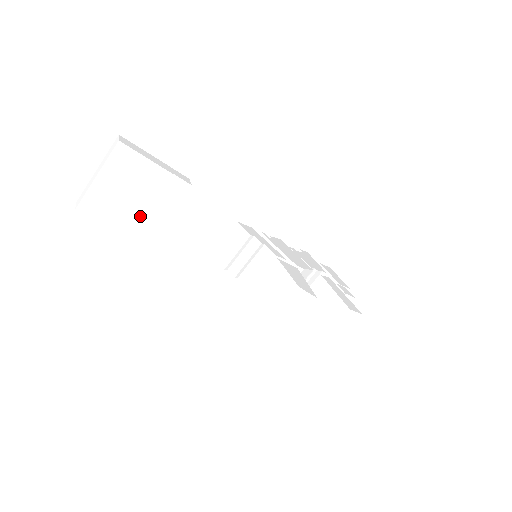
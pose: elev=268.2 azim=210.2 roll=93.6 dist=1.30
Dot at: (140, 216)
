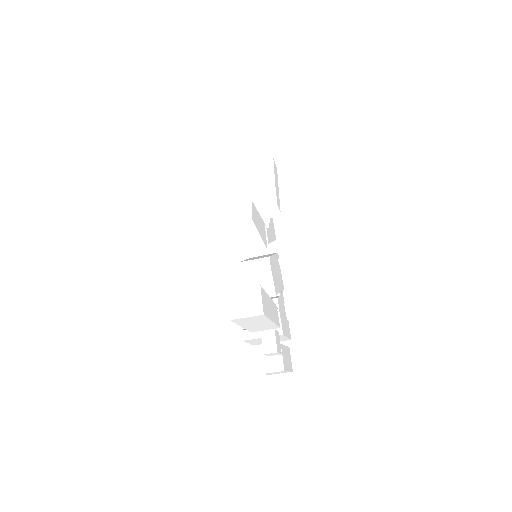
Dot at: (235, 197)
